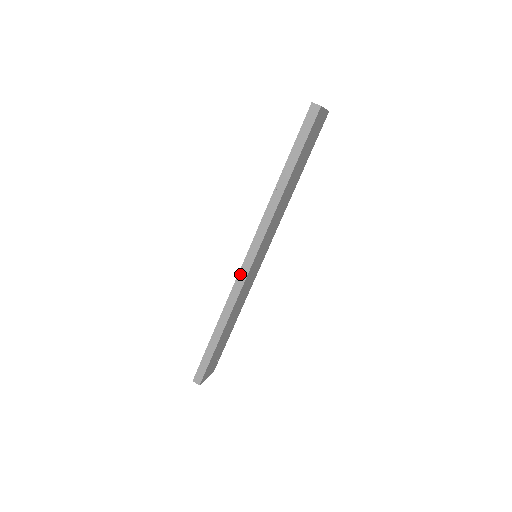
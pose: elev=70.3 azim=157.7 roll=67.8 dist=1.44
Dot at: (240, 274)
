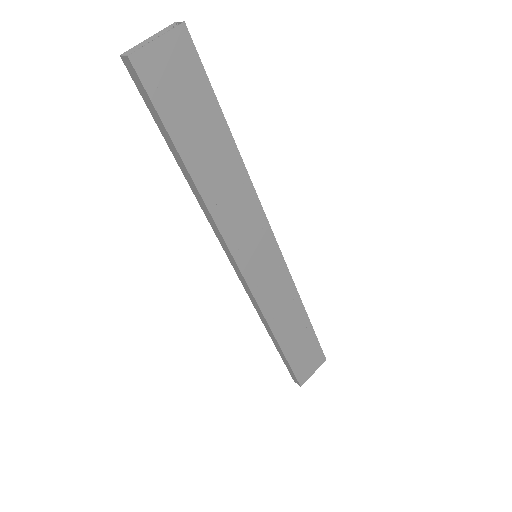
Dot at: (244, 287)
